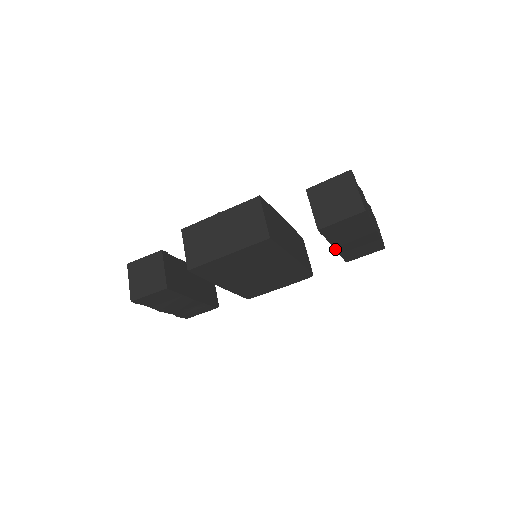
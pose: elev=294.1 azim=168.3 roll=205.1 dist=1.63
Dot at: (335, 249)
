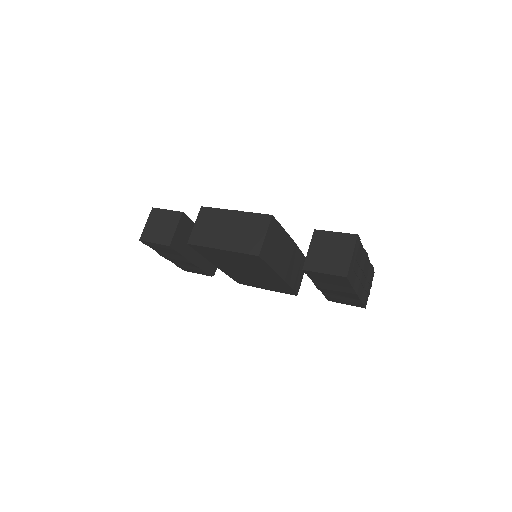
Dot at: (318, 288)
